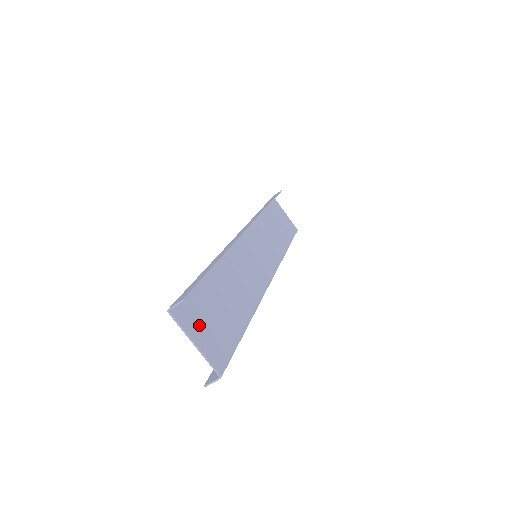
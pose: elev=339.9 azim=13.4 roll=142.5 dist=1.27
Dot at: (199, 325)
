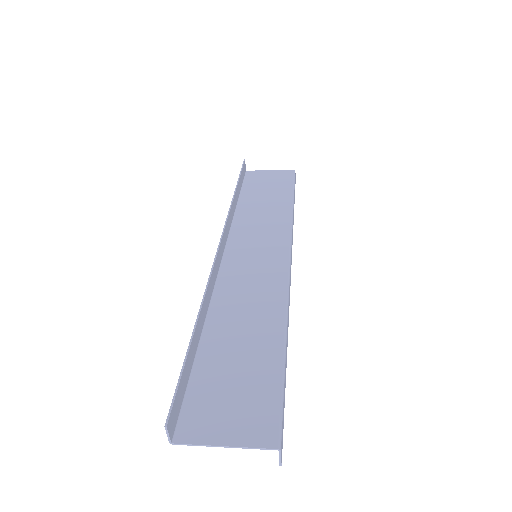
Dot at: (219, 417)
